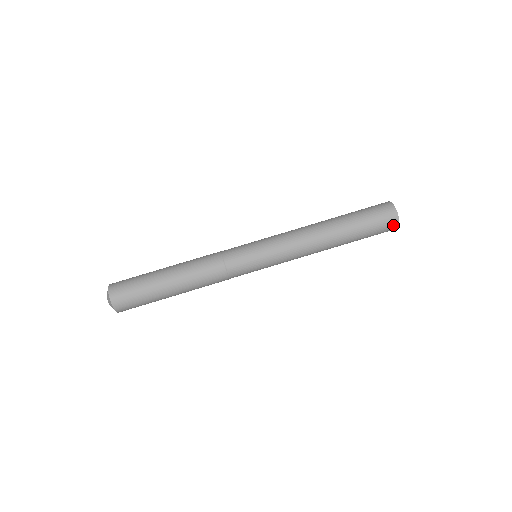
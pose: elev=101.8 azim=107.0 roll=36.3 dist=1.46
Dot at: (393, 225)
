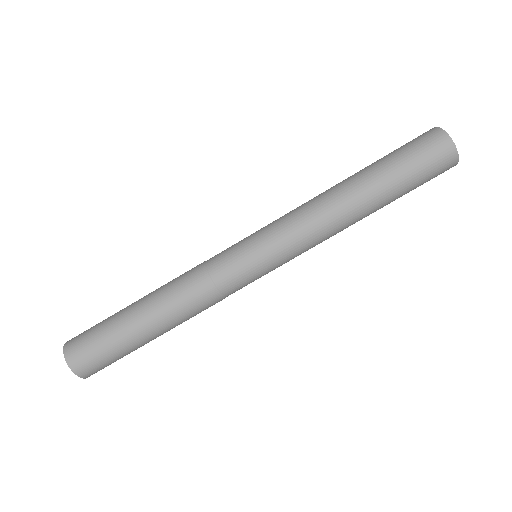
Dot at: occluded
